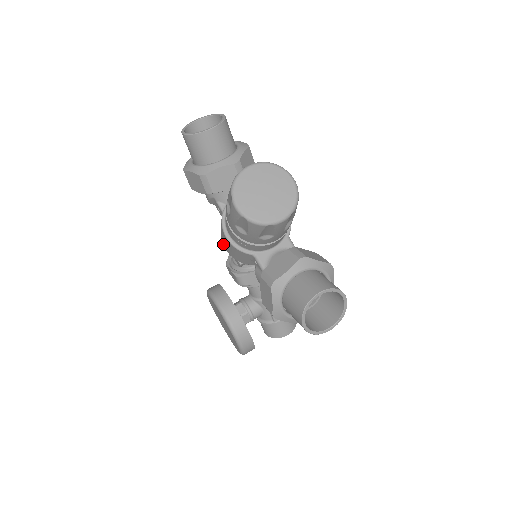
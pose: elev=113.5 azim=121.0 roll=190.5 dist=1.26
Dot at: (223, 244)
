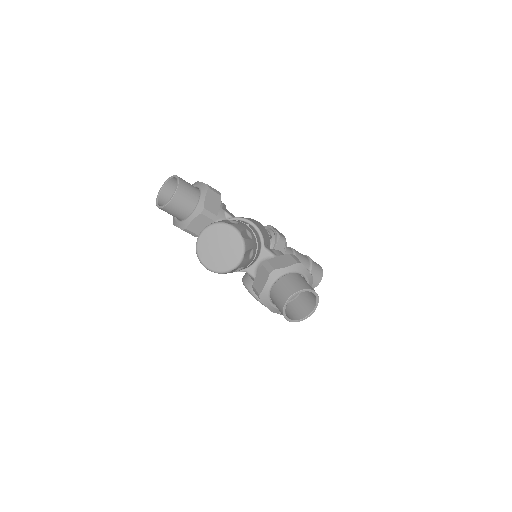
Dot at: occluded
